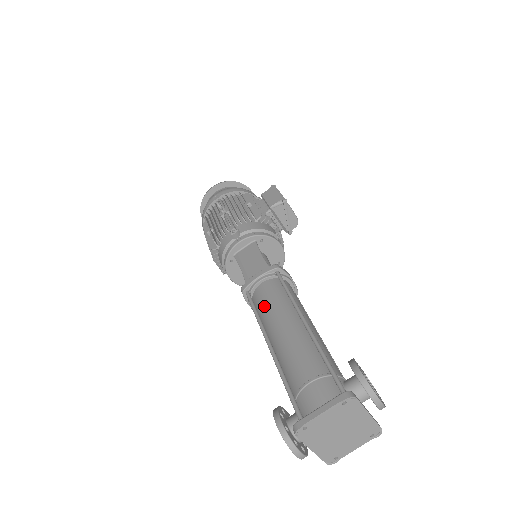
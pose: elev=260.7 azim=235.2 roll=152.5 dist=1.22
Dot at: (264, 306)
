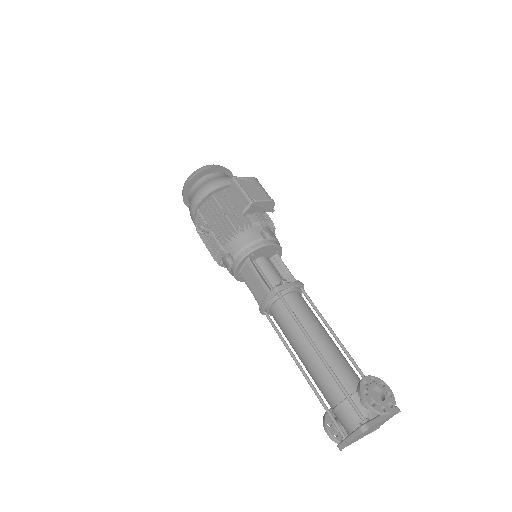
Dot at: (282, 330)
